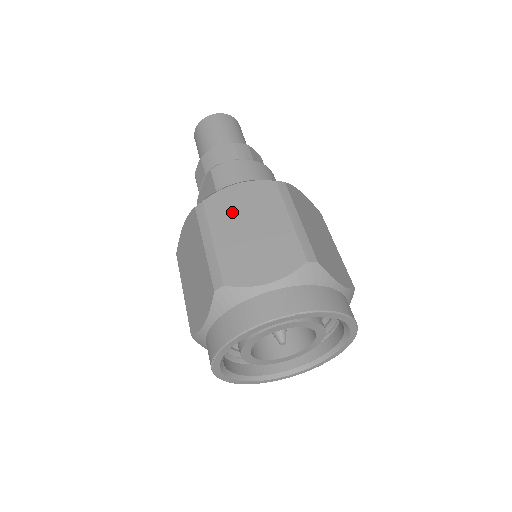
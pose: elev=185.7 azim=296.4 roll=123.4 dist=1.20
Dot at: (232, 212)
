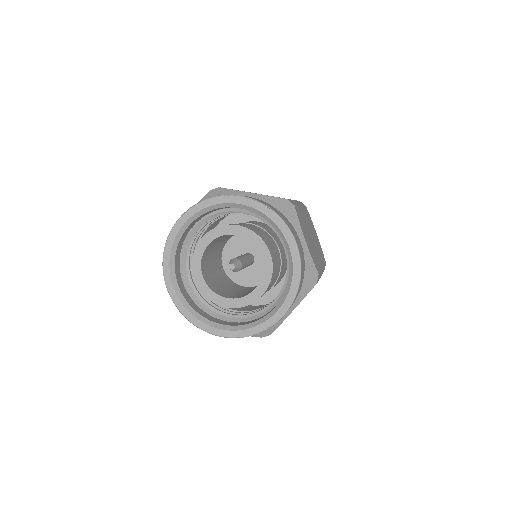
Dot at: occluded
